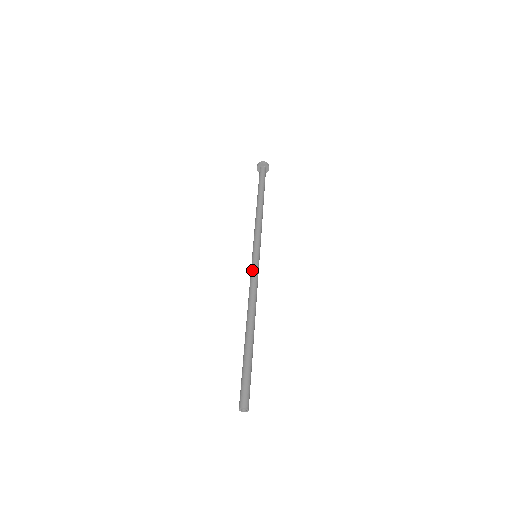
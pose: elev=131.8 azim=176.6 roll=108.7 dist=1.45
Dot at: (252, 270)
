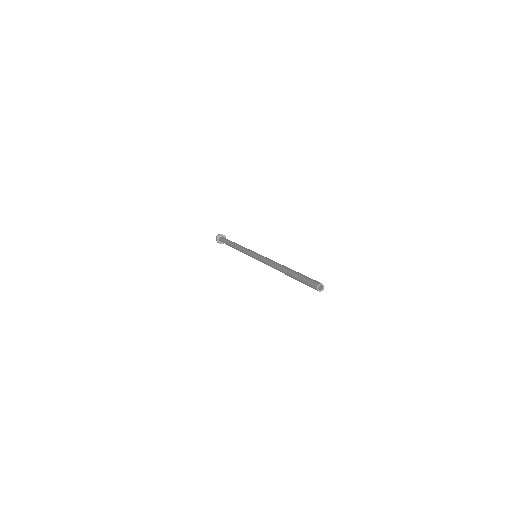
Dot at: (259, 258)
